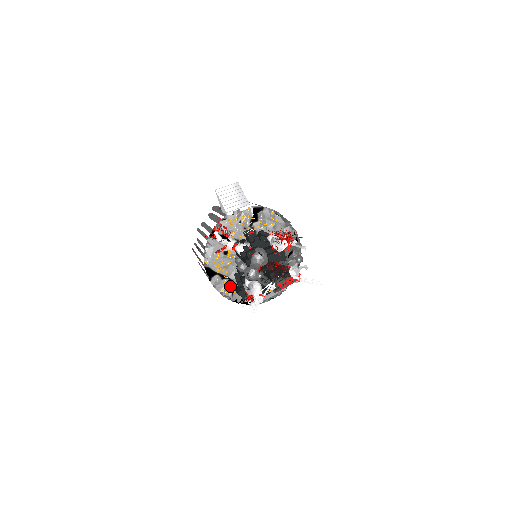
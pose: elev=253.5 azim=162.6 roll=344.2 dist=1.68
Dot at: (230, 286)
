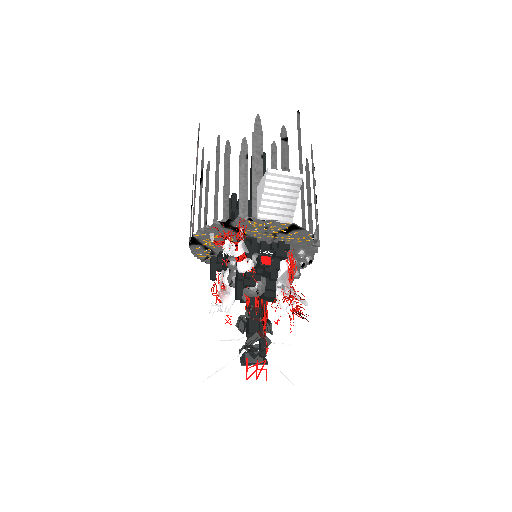
Dot at: (208, 254)
